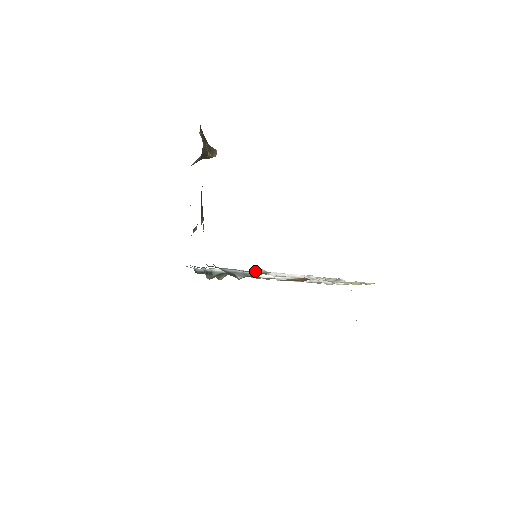
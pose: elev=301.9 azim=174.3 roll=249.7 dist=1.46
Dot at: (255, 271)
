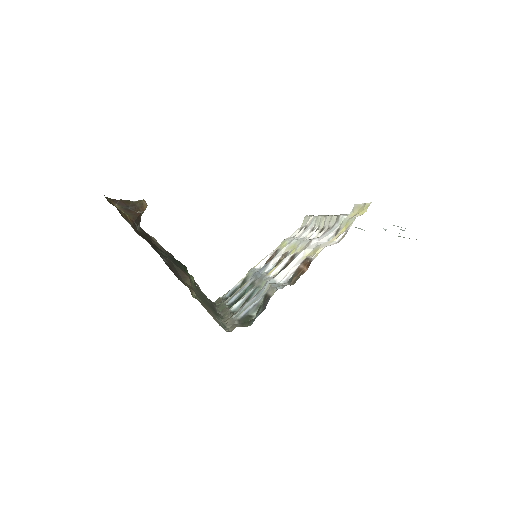
Dot at: (263, 289)
